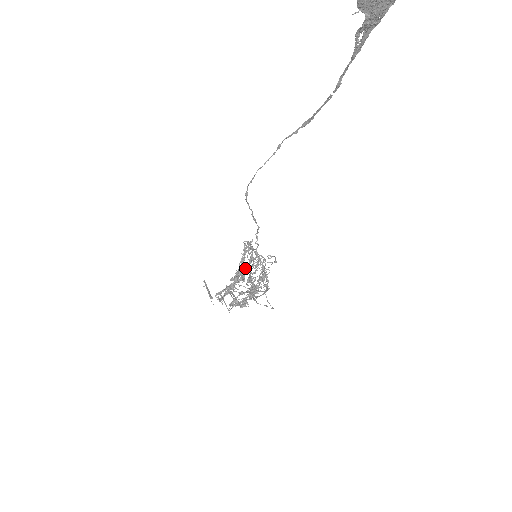
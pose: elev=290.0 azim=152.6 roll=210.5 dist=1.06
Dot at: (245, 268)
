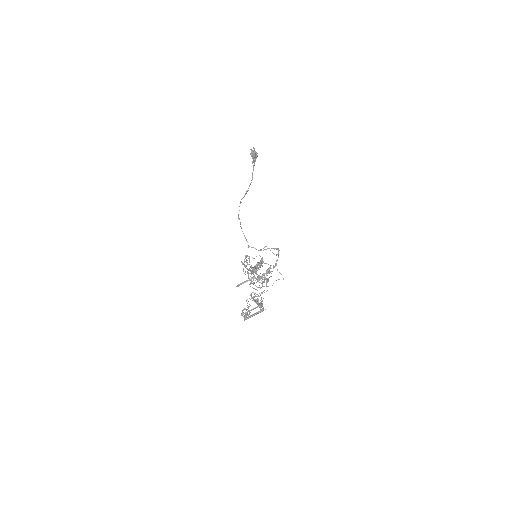
Dot at: (253, 271)
